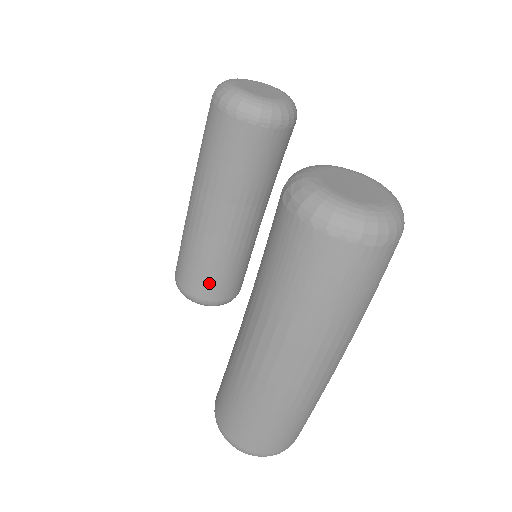
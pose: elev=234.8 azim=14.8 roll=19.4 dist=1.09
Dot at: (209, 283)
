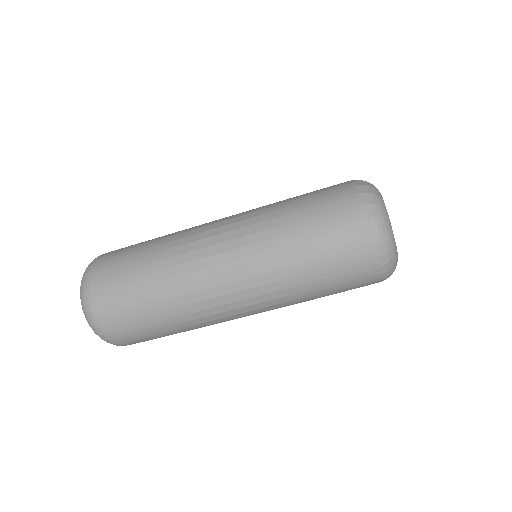
Dot at: occluded
